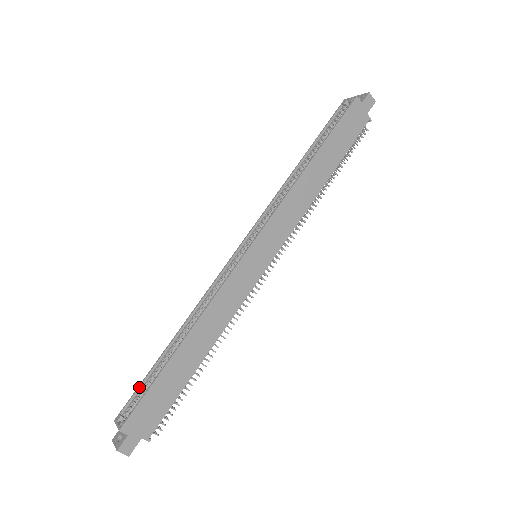
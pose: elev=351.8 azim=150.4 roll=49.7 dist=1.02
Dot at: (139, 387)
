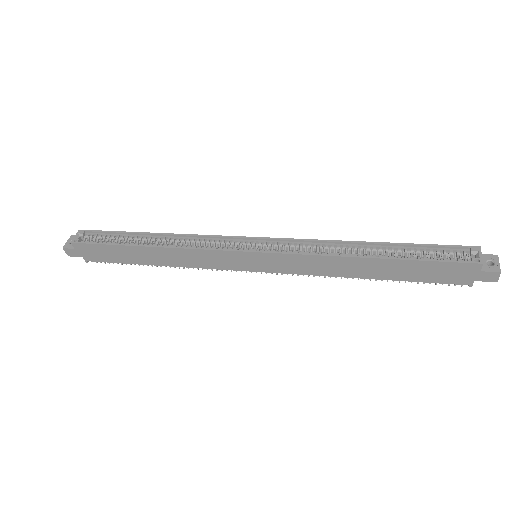
Dot at: (107, 232)
